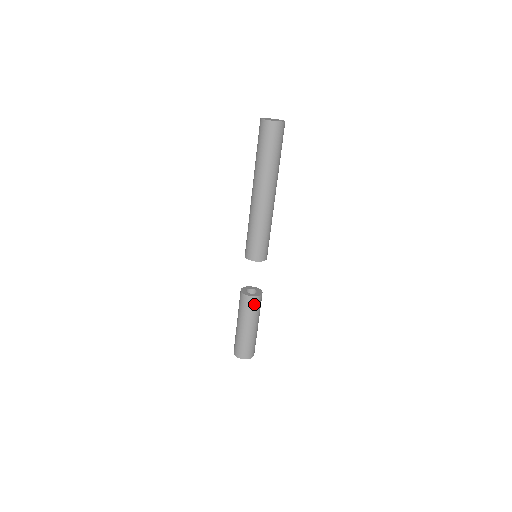
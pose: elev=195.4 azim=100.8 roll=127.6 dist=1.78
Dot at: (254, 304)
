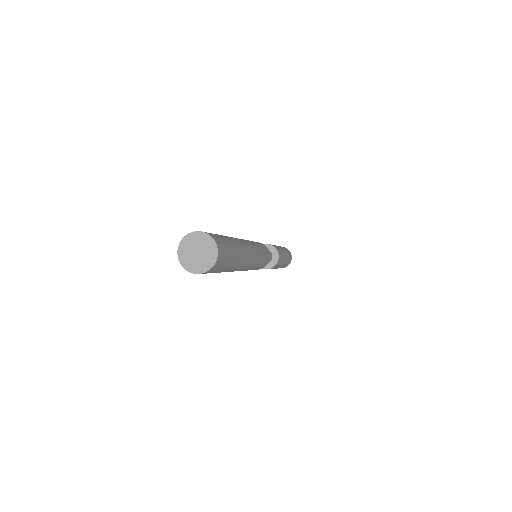
Dot at: occluded
